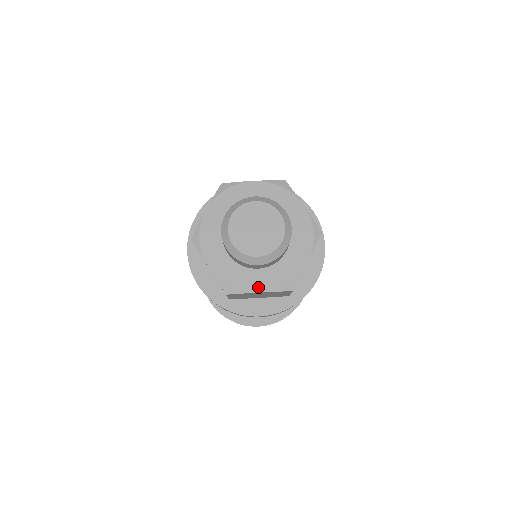
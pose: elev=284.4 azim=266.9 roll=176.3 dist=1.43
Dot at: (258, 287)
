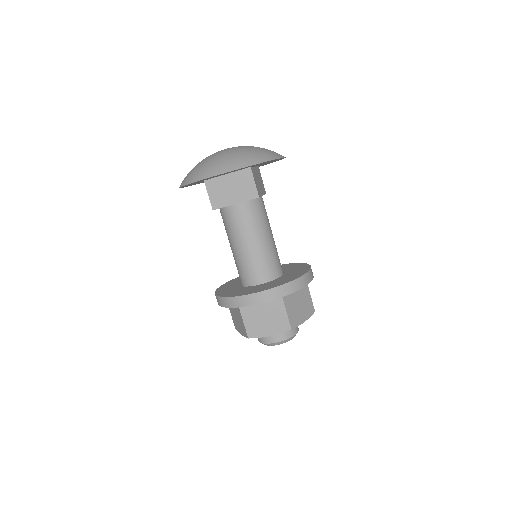
Dot at: occluded
